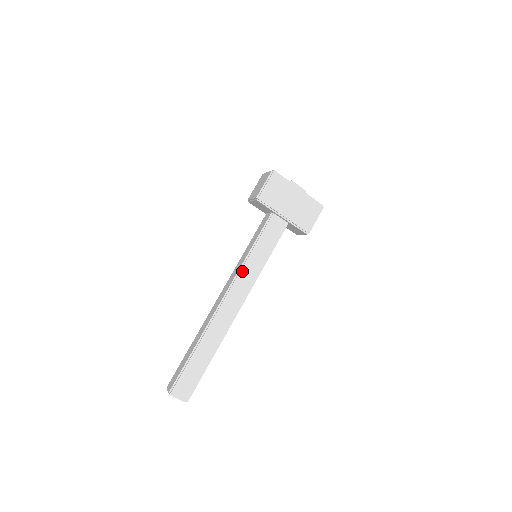
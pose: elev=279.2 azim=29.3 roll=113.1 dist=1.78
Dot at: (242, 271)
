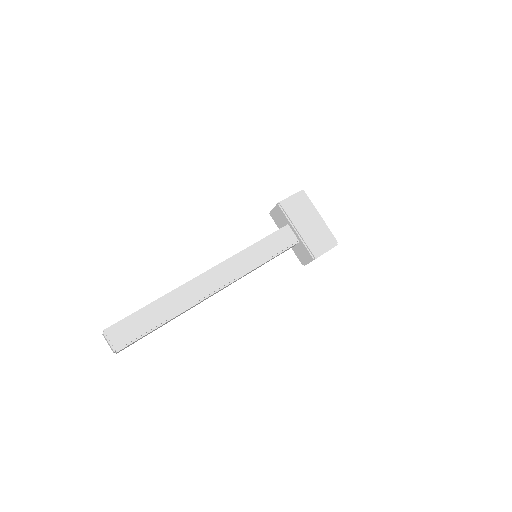
Dot at: (237, 257)
